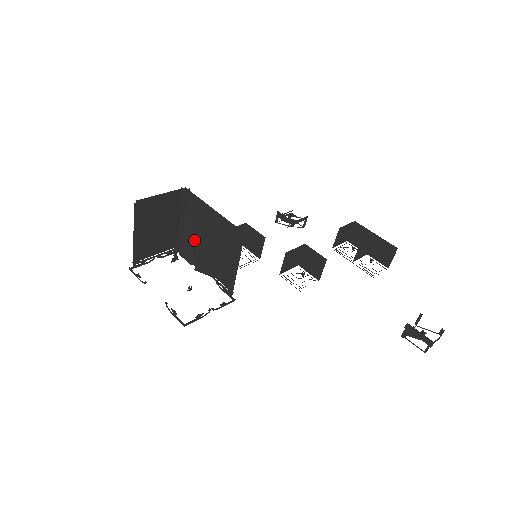
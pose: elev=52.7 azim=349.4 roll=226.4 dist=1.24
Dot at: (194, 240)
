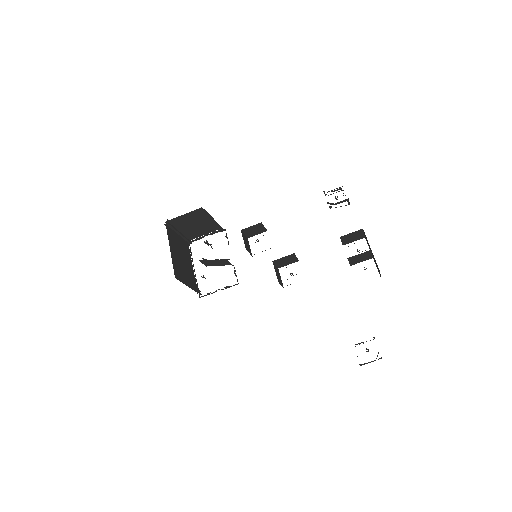
Dot at: occluded
